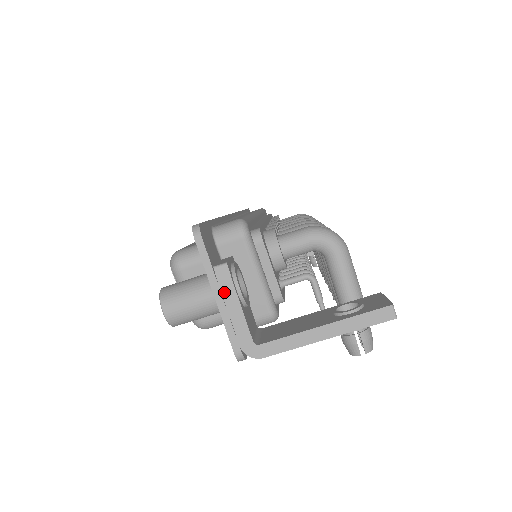
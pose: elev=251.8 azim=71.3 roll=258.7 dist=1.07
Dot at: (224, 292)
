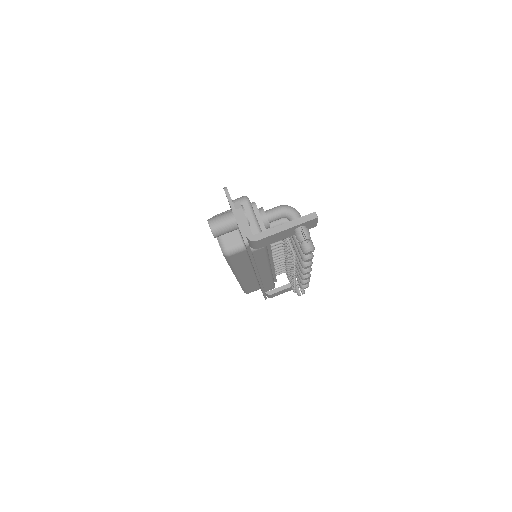
Dot at: (238, 212)
